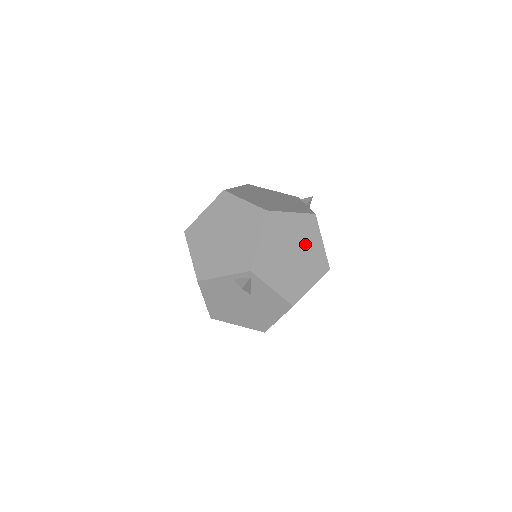
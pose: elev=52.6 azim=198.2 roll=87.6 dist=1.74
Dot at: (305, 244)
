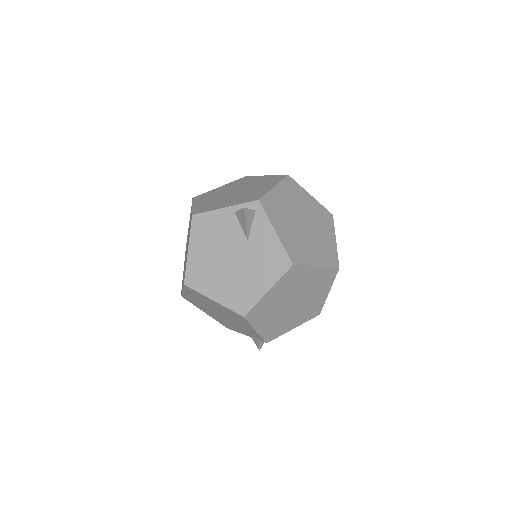
Dot at: (318, 227)
